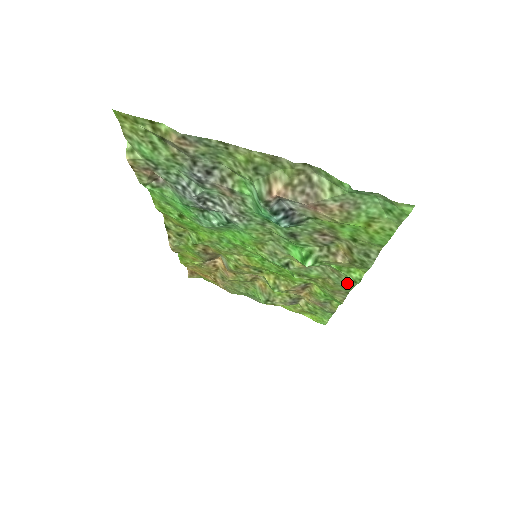
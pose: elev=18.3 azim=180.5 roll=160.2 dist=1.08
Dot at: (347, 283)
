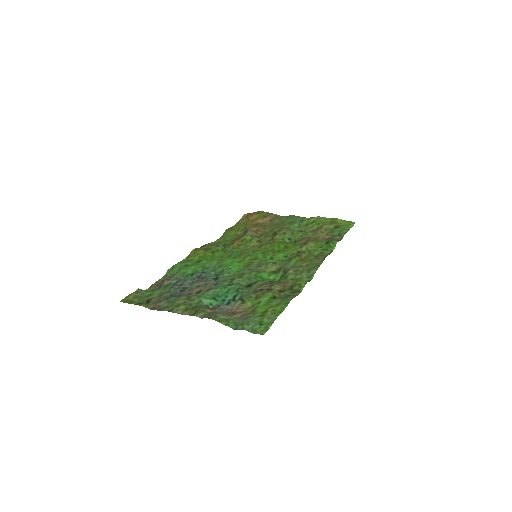
Dot at: (312, 269)
